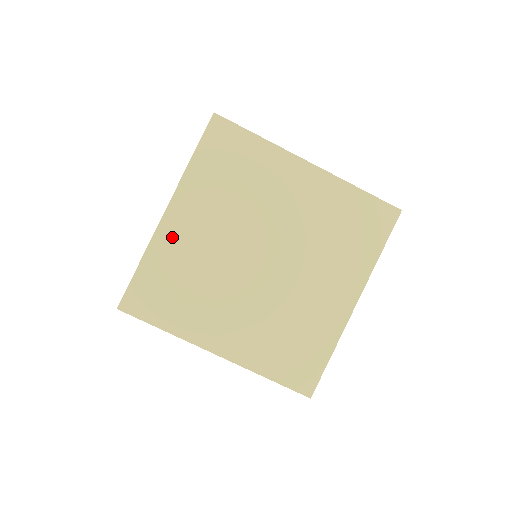
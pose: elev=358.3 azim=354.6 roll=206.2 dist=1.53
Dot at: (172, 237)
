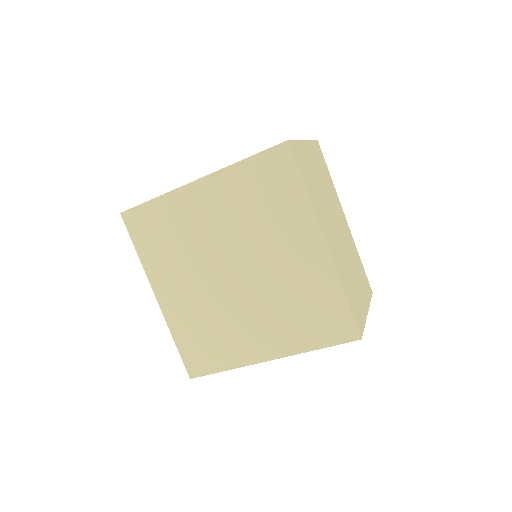
Dot at: (174, 310)
